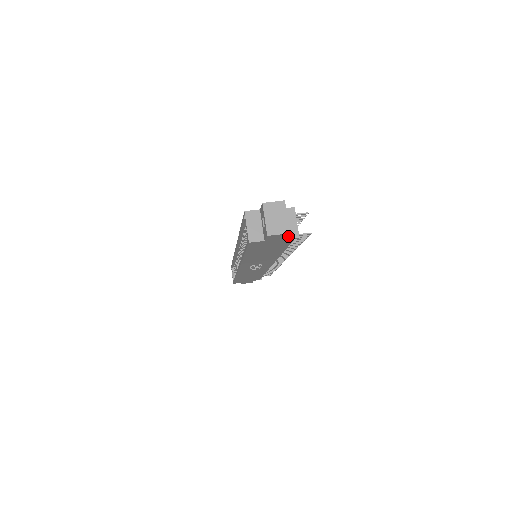
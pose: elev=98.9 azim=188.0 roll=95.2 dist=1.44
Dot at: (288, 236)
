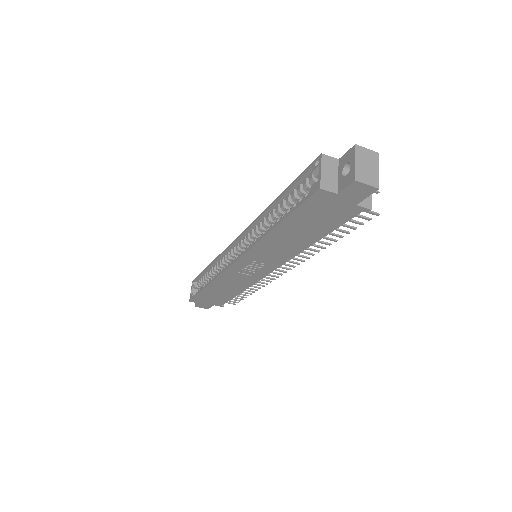
Dot at: (360, 203)
